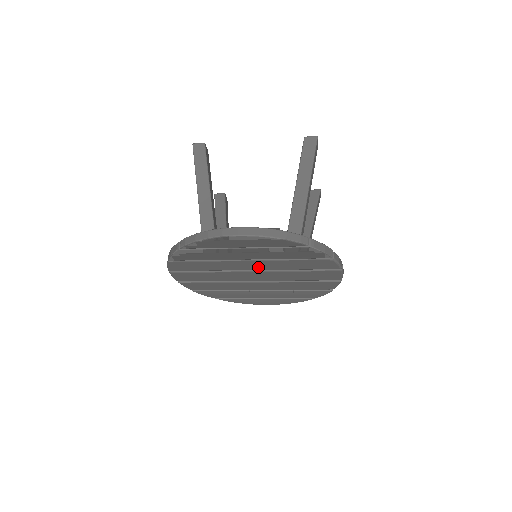
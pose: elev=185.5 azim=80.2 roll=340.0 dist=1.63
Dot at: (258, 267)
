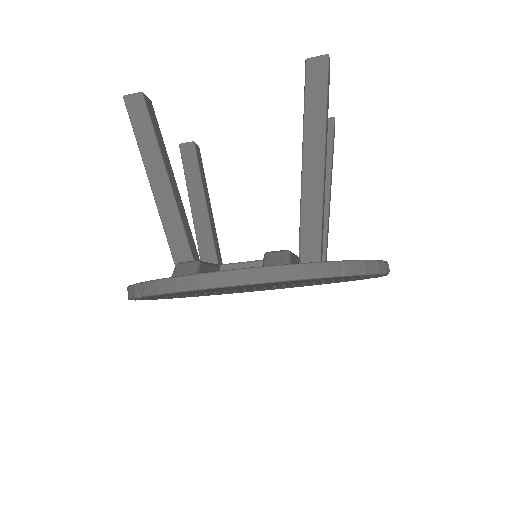
Dot at: (263, 287)
